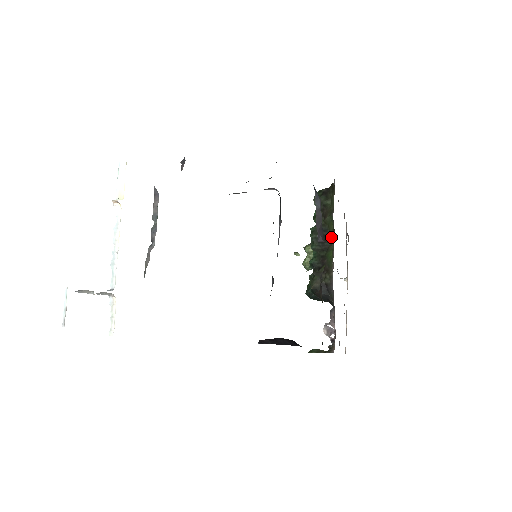
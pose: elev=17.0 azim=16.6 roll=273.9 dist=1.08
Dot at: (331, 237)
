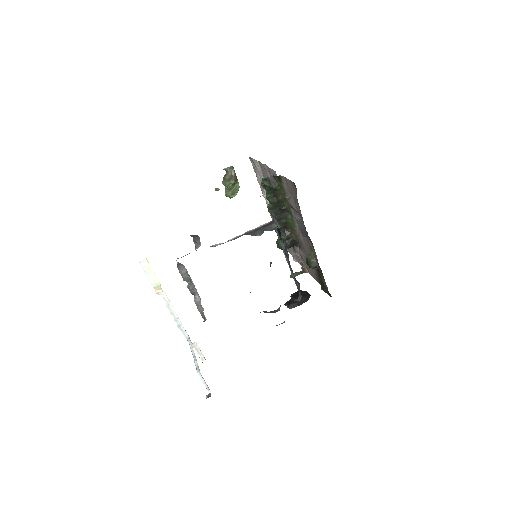
Dot at: (287, 210)
